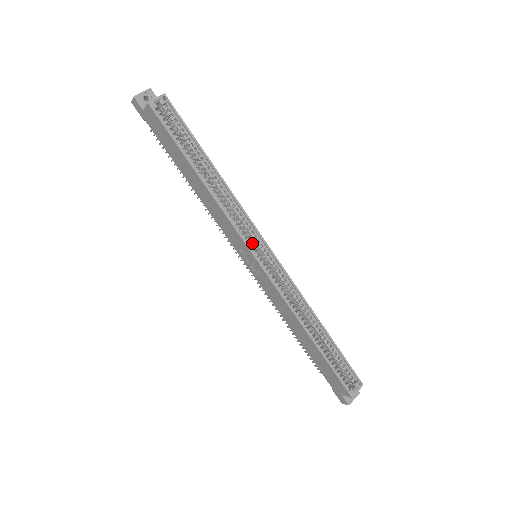
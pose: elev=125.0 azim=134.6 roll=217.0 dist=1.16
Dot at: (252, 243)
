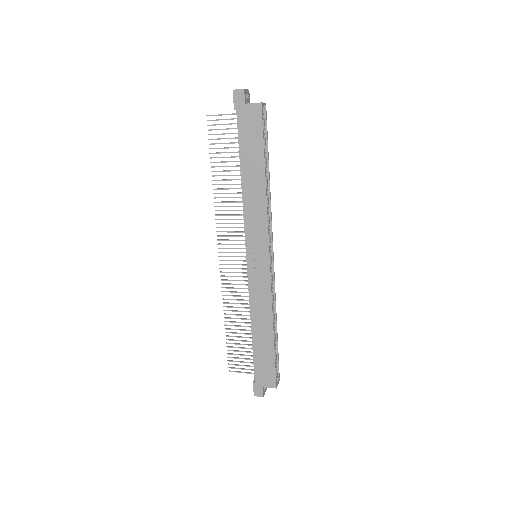
Dot at: occluded
